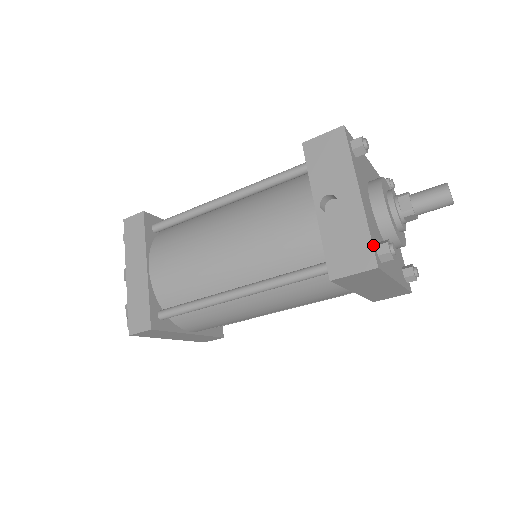
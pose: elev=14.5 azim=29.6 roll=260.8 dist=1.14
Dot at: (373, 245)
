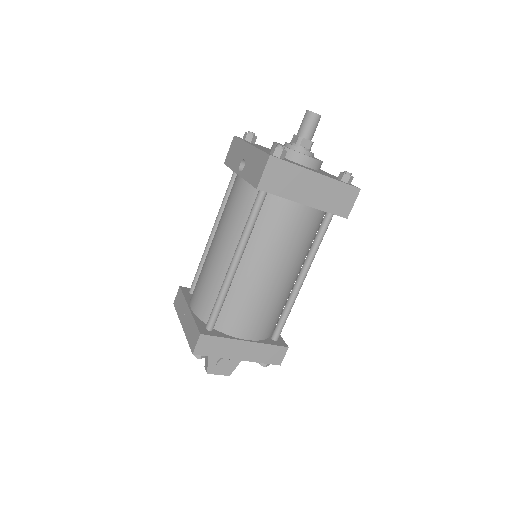
Dot at: (265, 152)
